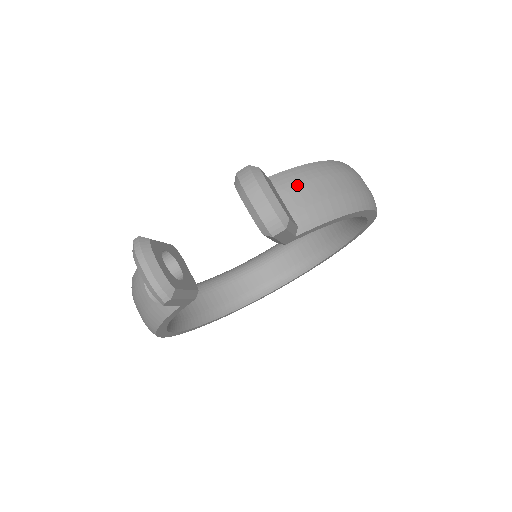
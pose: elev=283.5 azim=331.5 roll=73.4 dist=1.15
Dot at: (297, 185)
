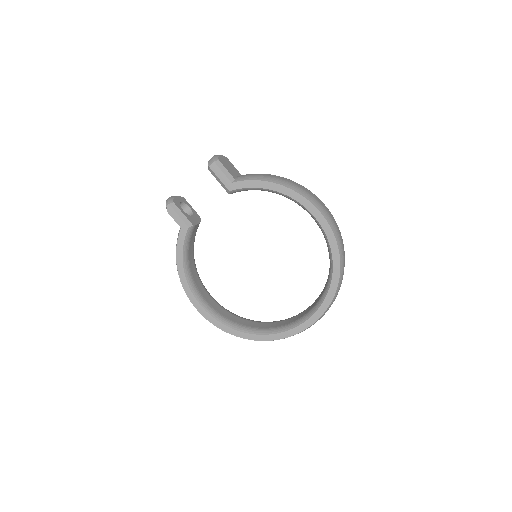
Dot at: occluded
